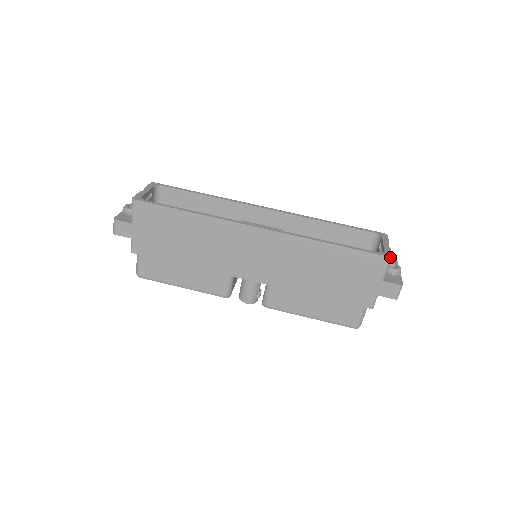
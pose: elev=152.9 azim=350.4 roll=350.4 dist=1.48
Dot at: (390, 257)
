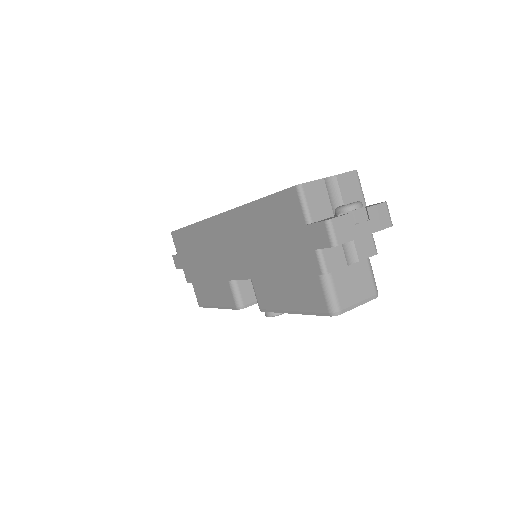
Dot at: (297, 186)
